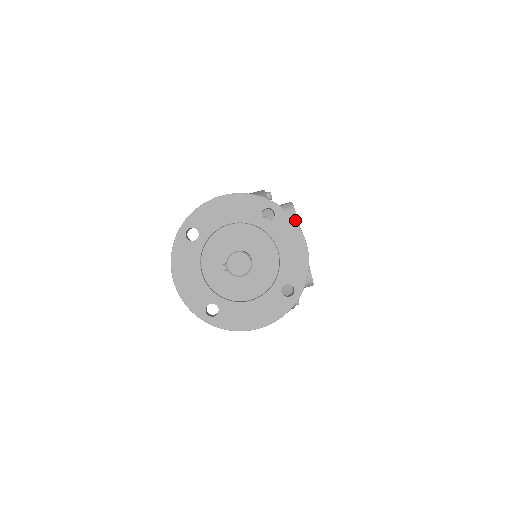
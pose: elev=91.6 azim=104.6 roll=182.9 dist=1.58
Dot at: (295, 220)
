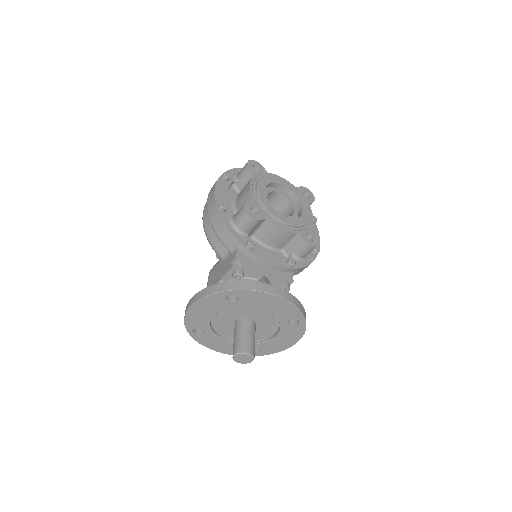
Dot at: (260, 221)
